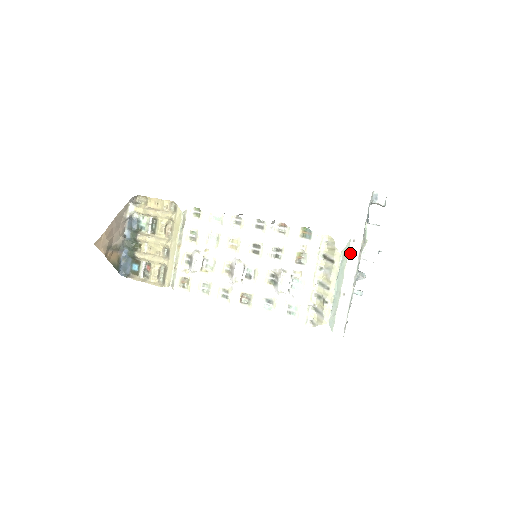
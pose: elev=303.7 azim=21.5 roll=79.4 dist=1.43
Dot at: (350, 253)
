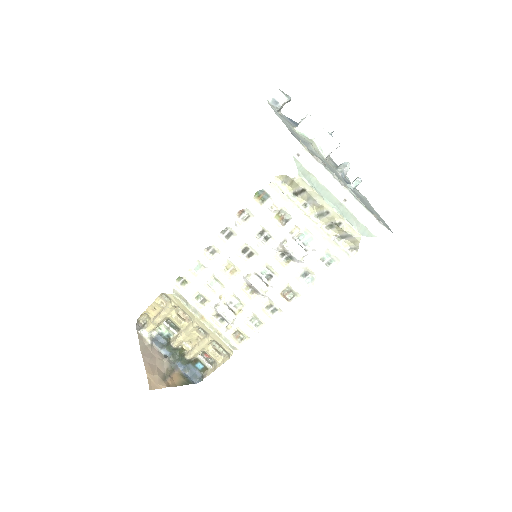
Dot at: (308, 167)
